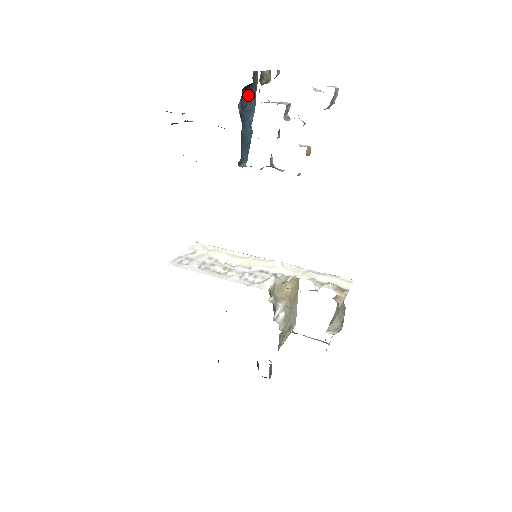
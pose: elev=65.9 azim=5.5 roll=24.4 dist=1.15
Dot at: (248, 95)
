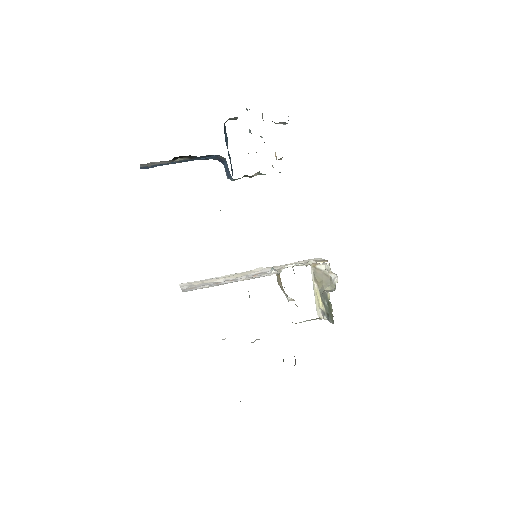
Dot at: (225, 129)
